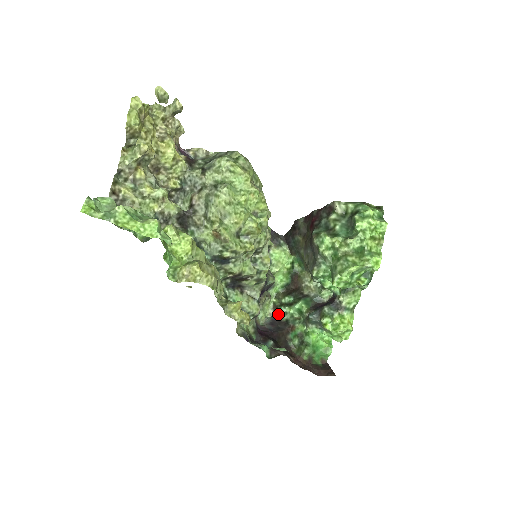
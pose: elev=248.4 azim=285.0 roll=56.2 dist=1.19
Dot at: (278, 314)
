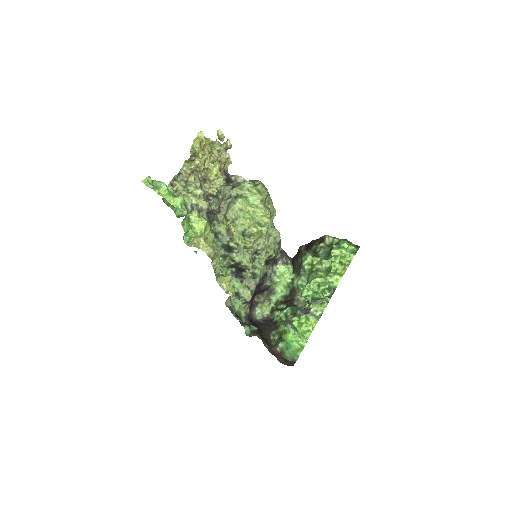
Dot at: (273, 316)
